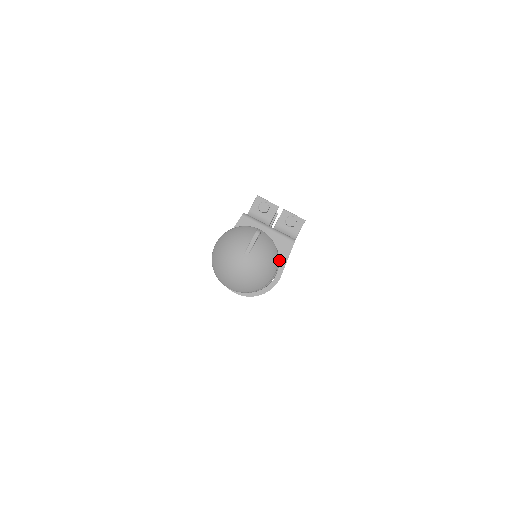
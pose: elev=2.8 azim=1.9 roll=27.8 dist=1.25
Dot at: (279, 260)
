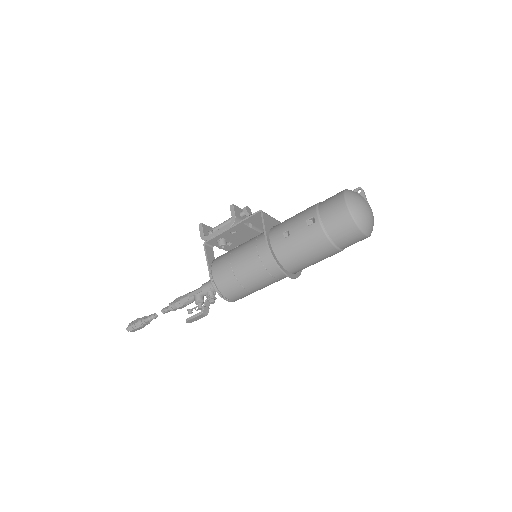
Dot at: occluded
